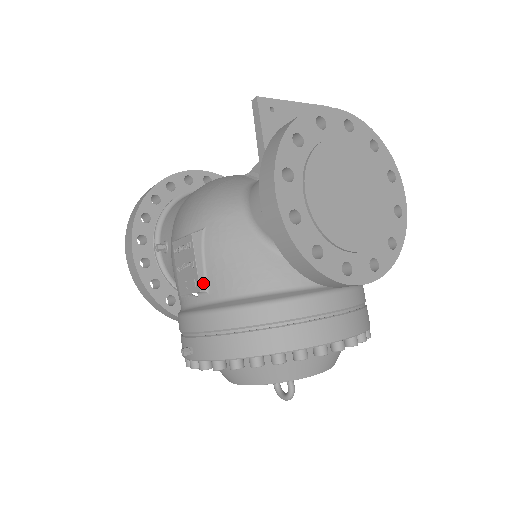
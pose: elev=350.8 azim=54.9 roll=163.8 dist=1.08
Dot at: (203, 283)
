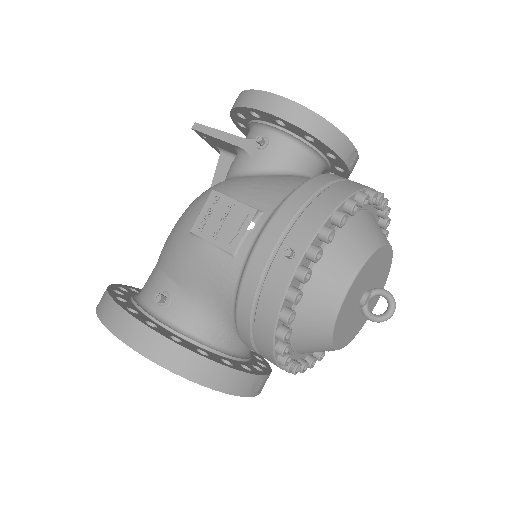
Dot at: (252, 208)
